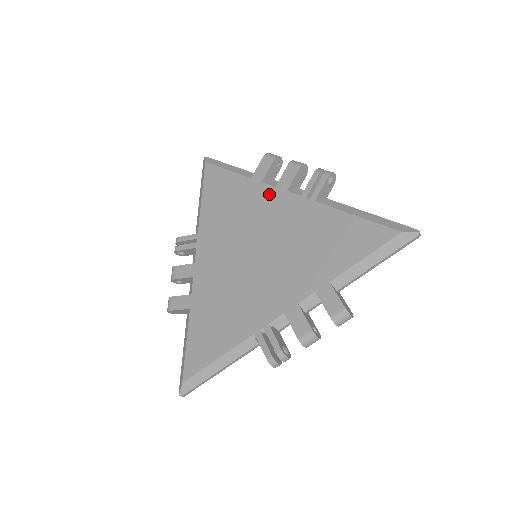
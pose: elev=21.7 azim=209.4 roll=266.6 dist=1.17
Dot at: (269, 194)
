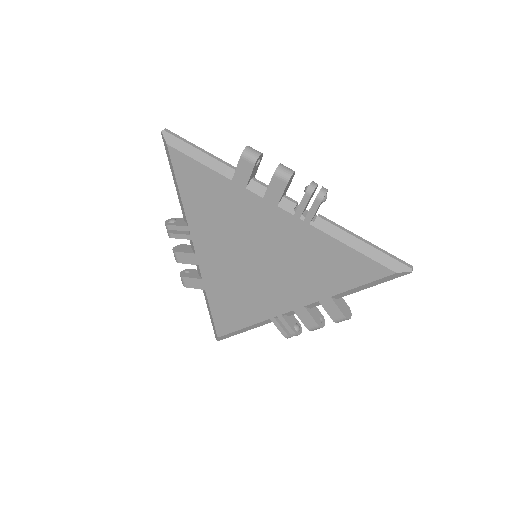
Dot at: (257, 205)
